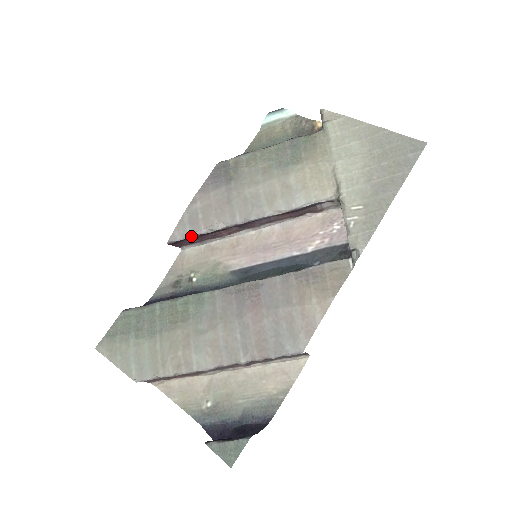
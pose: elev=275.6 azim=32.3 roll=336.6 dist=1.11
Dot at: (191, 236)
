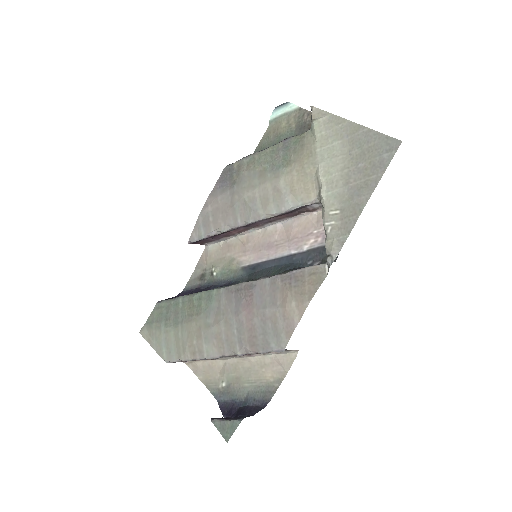
Dot at: (205, 237)
